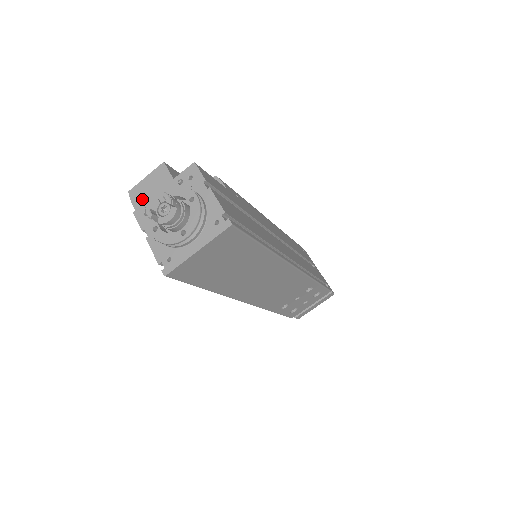
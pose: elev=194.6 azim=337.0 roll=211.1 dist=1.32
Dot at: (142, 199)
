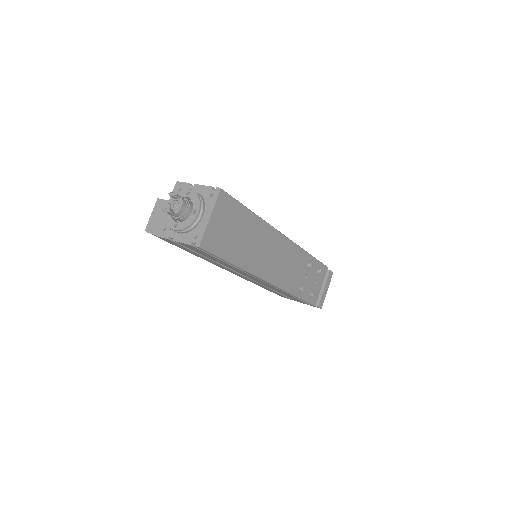
Dot at: (156, 226)
